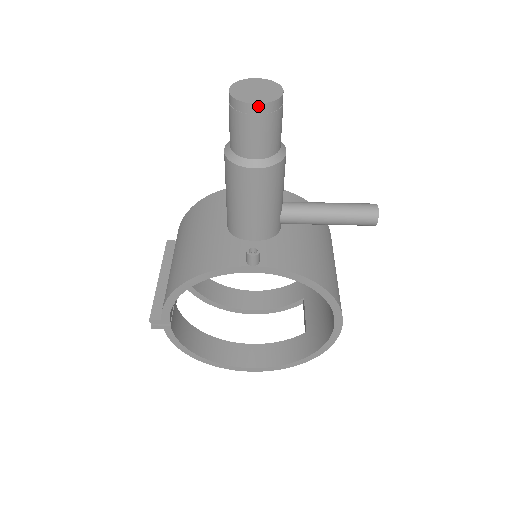
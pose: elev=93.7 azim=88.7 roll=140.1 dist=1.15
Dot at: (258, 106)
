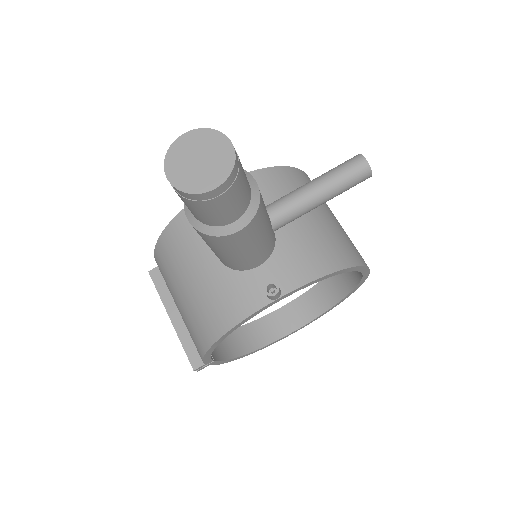
Dot at: (219, 188)
